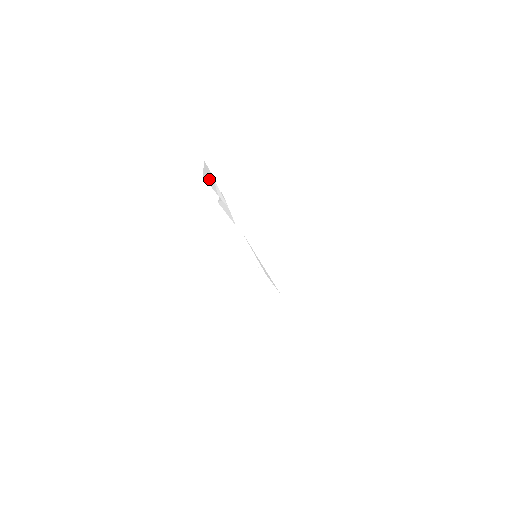
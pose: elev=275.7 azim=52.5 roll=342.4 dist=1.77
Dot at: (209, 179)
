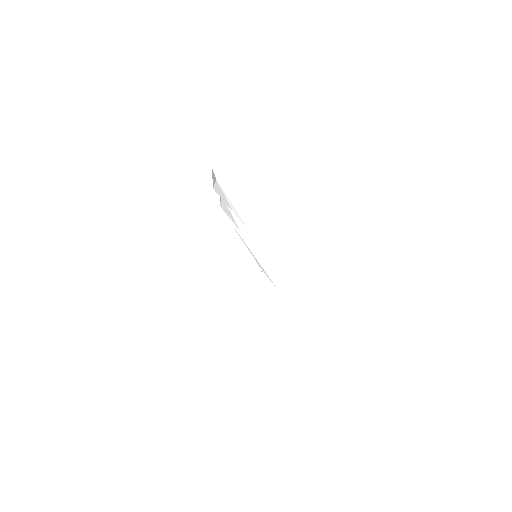
Dot at: (217, 189)
